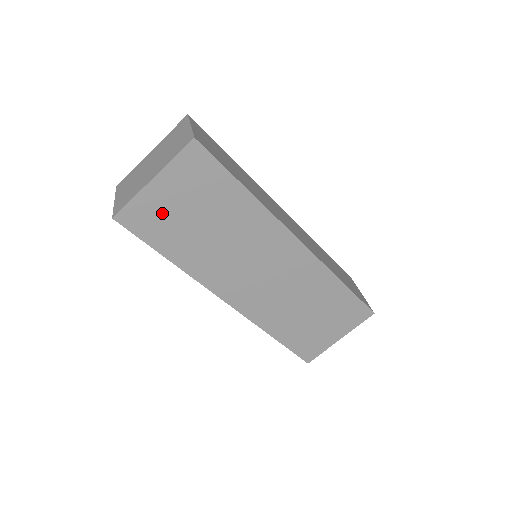
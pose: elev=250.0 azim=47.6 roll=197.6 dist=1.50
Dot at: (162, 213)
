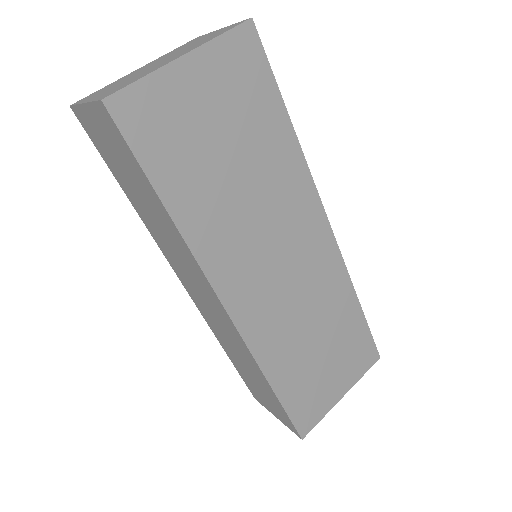
Dot at: (180, 120)
